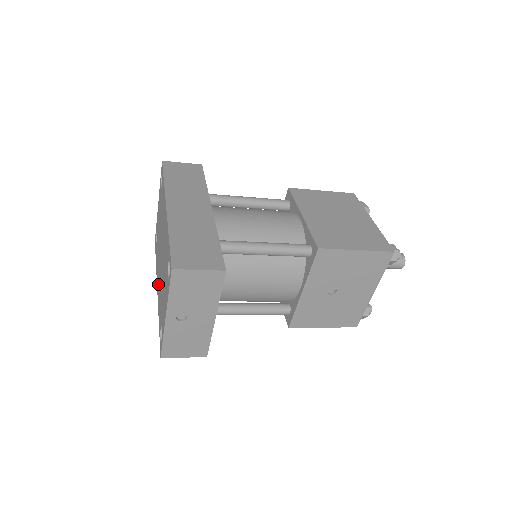
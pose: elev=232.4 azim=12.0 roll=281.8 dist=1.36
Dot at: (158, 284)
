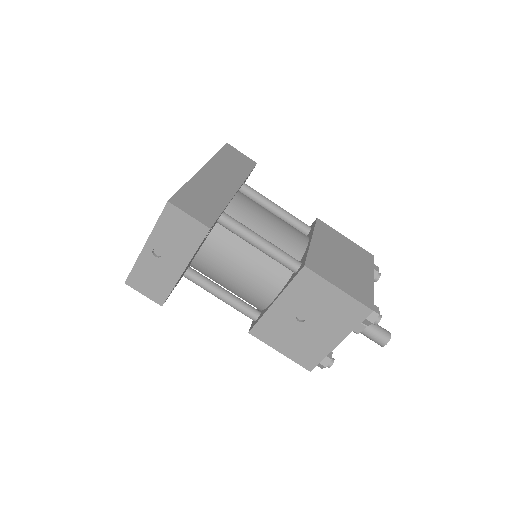
Dot at: occluded
